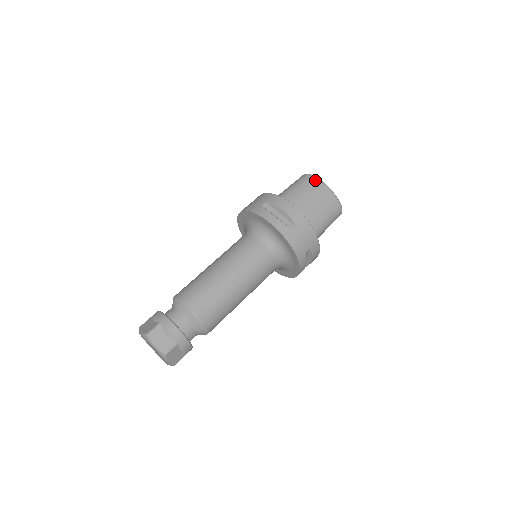
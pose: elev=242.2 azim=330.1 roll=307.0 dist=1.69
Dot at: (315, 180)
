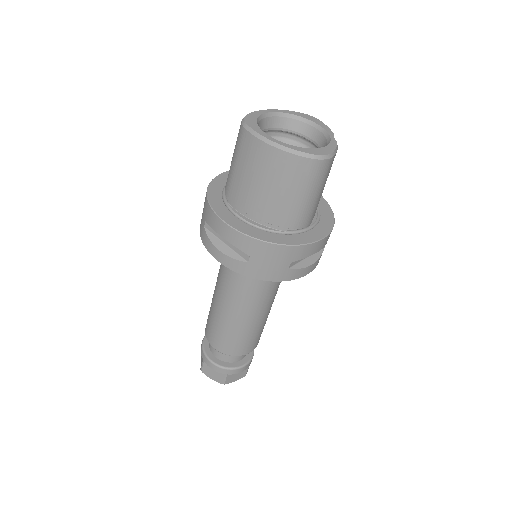
Dot at: (251, 139)
